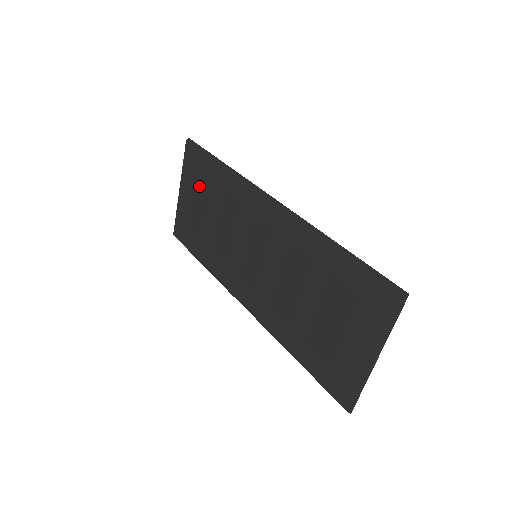
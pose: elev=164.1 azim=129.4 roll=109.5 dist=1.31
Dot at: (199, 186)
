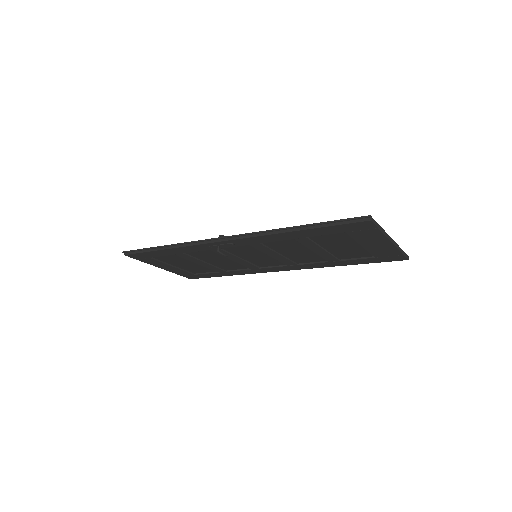
Dot at: (169, 260)
